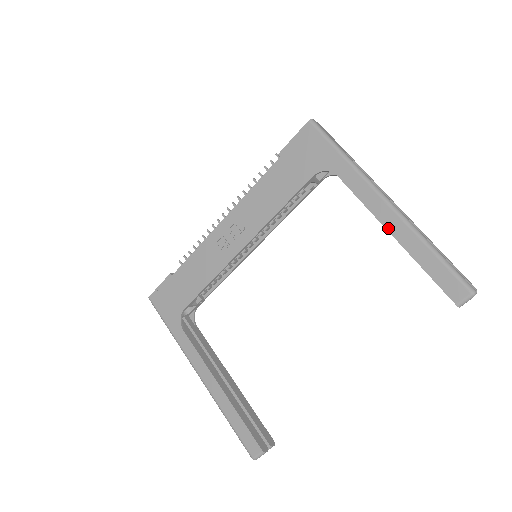
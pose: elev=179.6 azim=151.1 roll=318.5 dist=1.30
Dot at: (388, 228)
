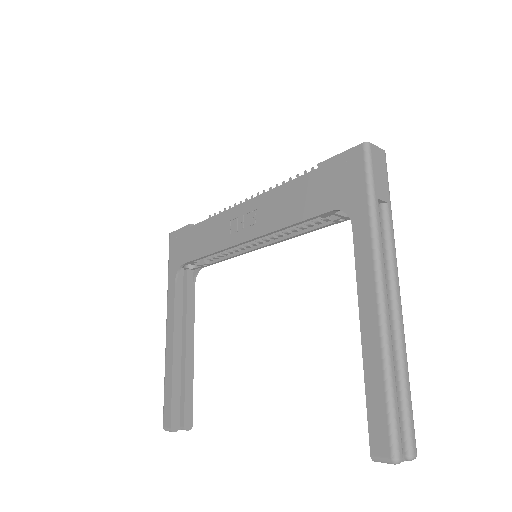
Dot at: (362, 321)
